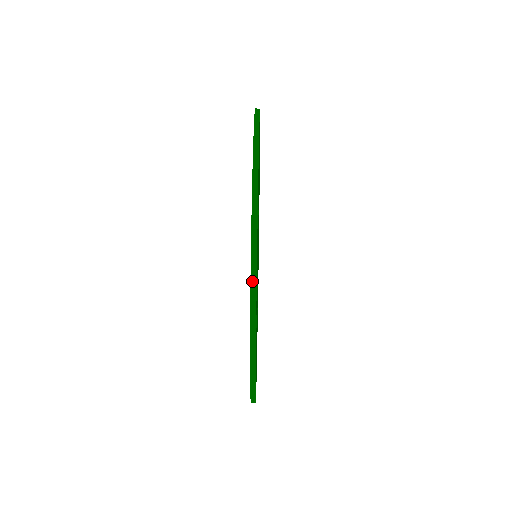
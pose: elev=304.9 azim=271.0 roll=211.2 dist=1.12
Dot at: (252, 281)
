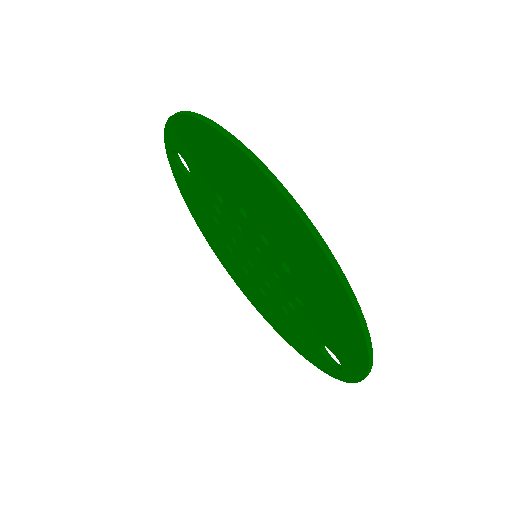
Dot at: occluded
